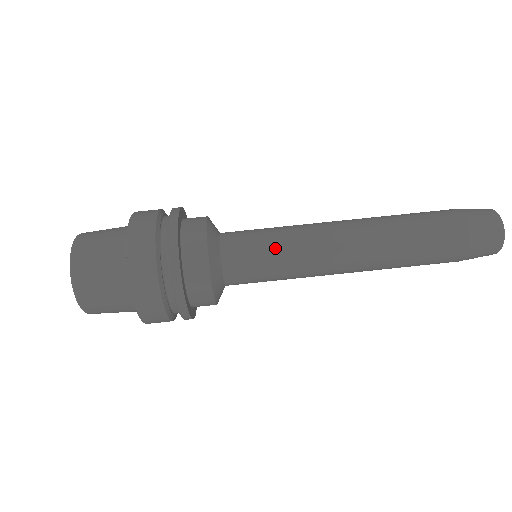
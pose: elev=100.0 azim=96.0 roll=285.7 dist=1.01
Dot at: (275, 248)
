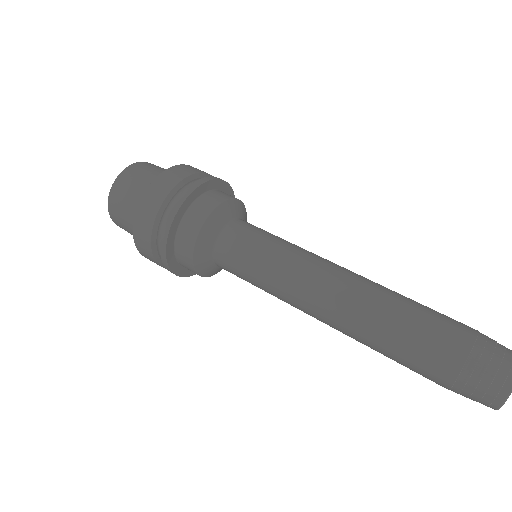
Dot at: (268, 248)
